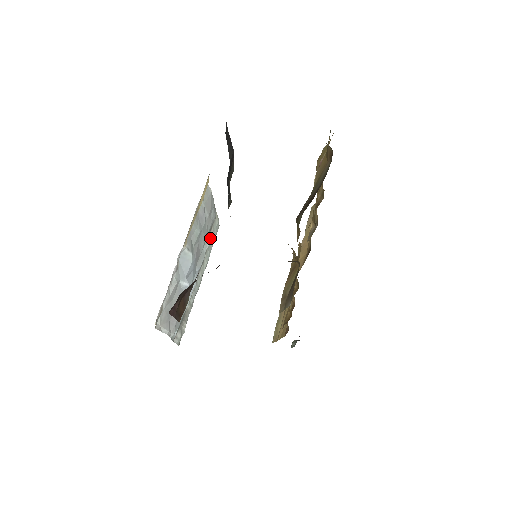
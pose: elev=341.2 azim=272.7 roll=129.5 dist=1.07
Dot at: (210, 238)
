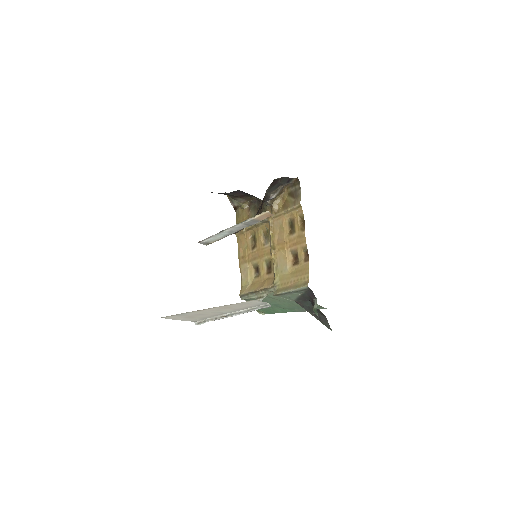
Dot at: occluded
